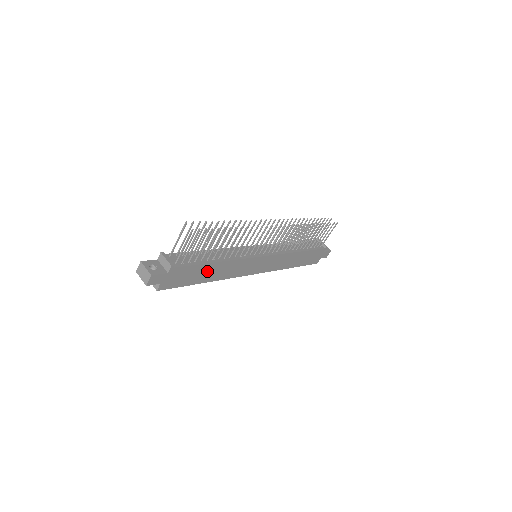
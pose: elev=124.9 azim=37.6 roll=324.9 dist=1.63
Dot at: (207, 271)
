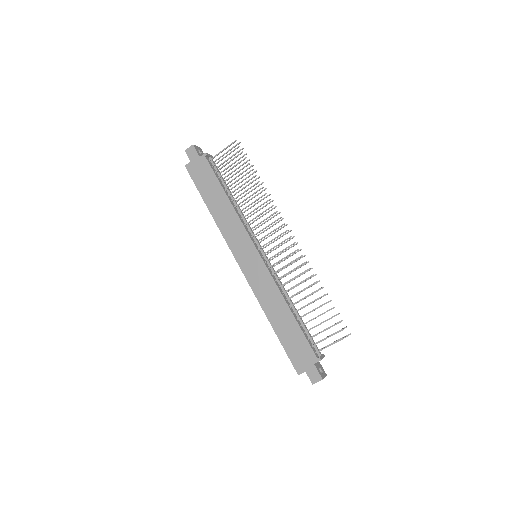
Dot at: (217, 197)
